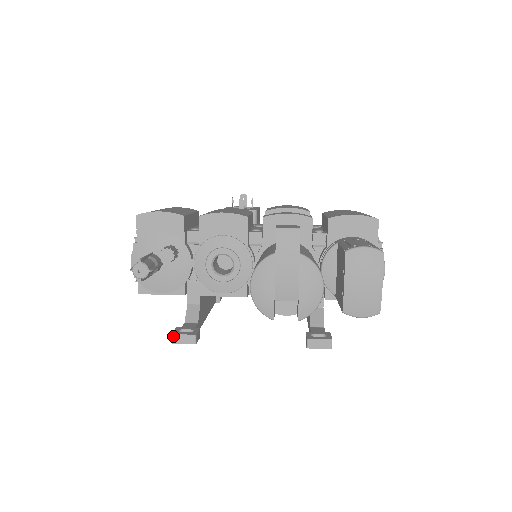
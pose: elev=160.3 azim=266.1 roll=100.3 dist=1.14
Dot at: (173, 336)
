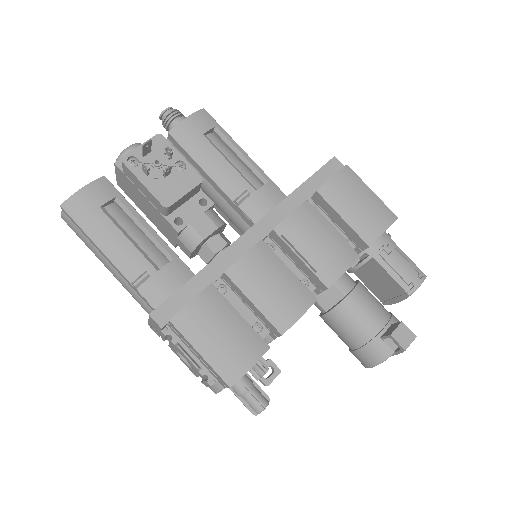
Dot at: occluded
